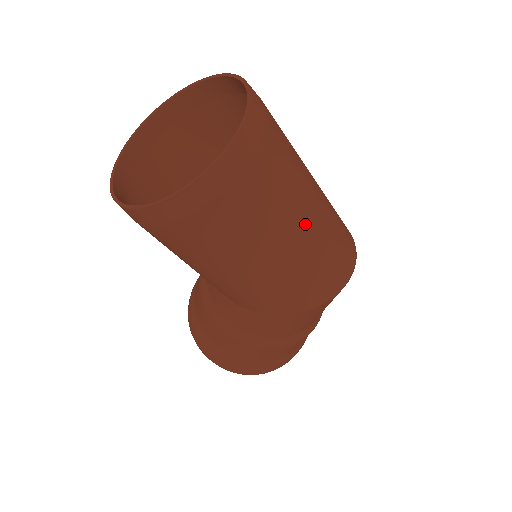
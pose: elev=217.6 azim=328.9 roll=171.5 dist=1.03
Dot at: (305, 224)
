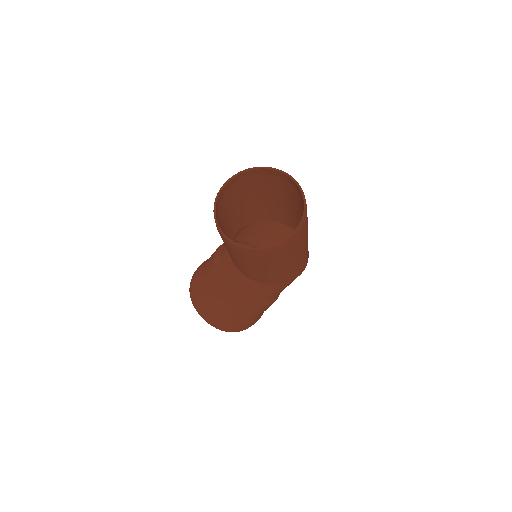
Dot at: occluded
